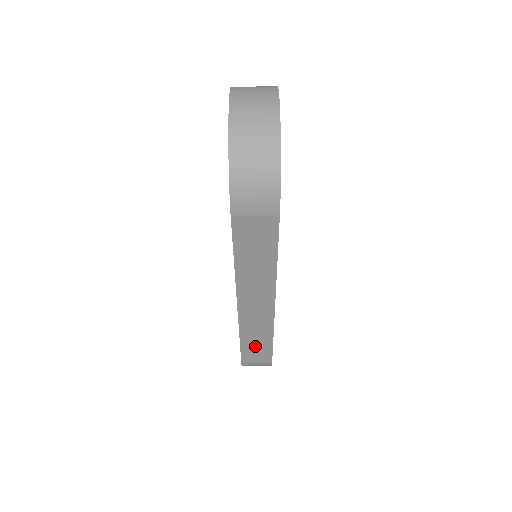
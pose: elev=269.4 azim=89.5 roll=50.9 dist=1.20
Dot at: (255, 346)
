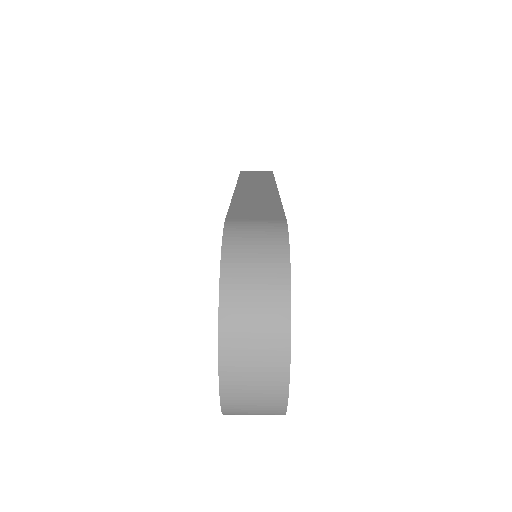
Dot at: occluded
